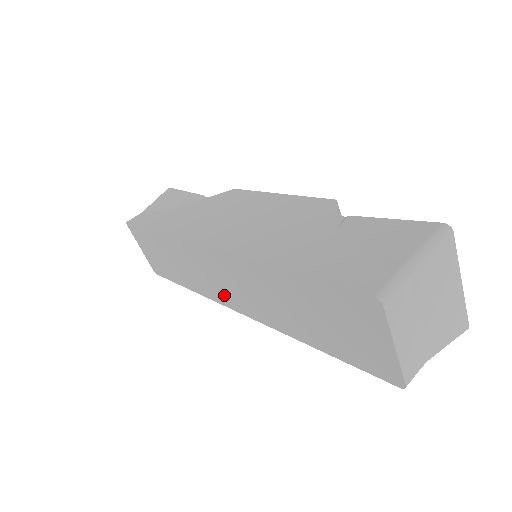
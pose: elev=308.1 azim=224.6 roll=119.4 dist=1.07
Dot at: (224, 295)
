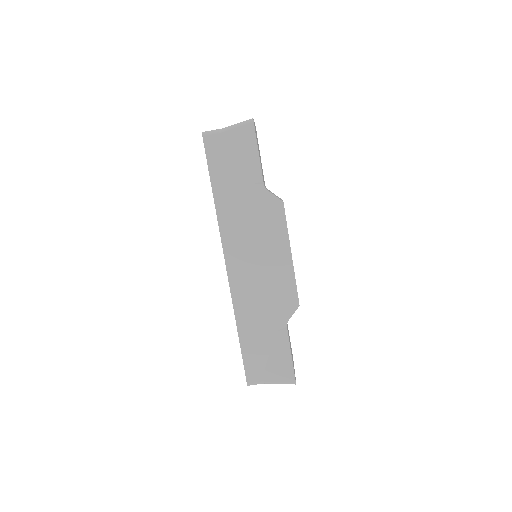
Dot at: occluded
